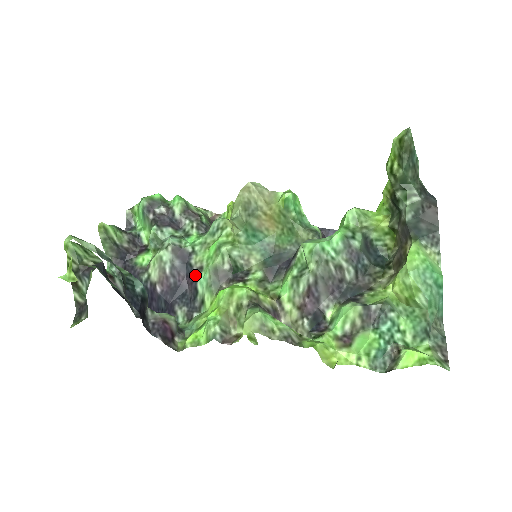
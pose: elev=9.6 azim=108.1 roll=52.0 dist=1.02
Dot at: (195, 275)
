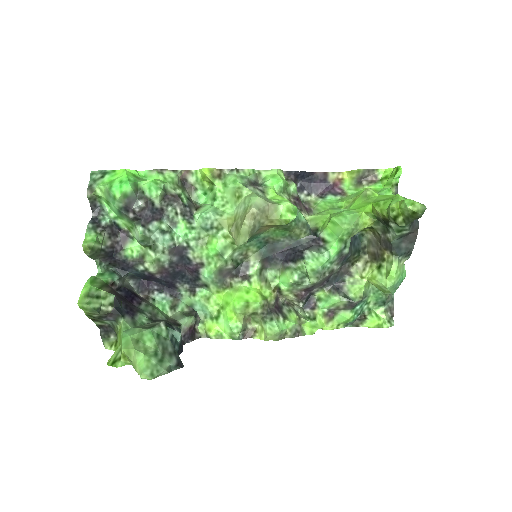
Dot at: (196, 268)
